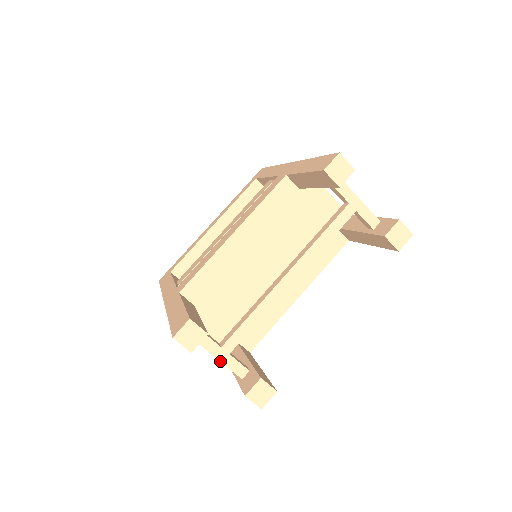
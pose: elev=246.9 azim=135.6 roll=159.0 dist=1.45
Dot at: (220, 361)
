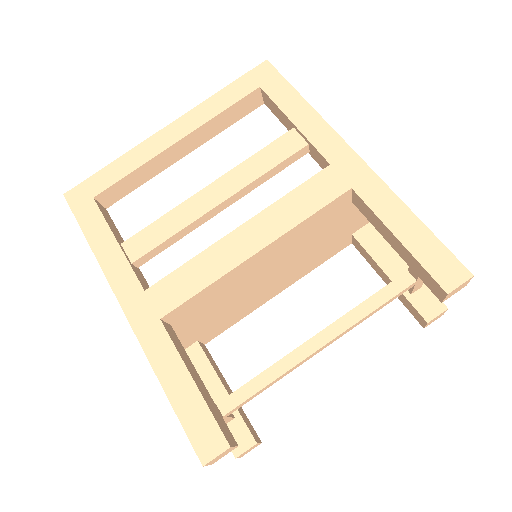
Dot at: occluded
